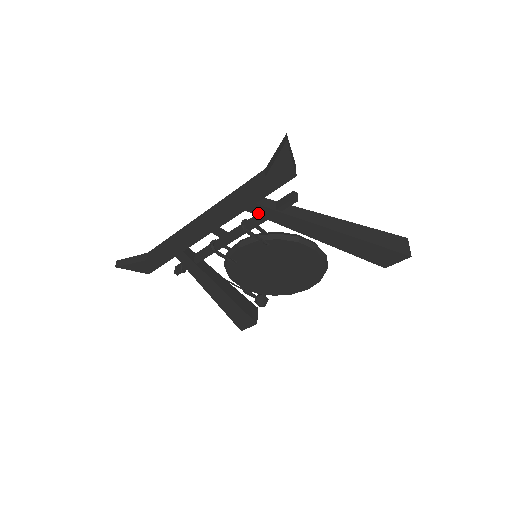
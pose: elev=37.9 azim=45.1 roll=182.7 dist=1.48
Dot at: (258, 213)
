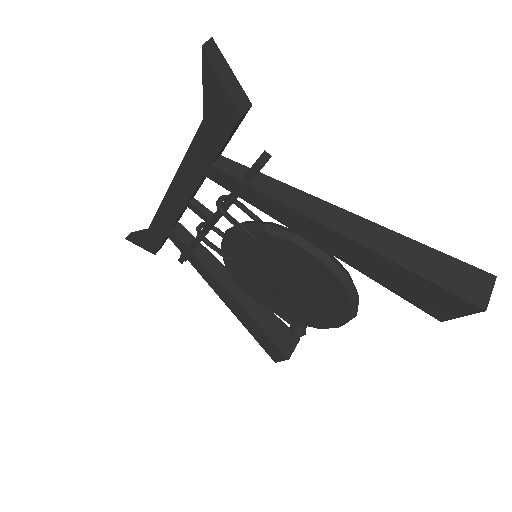
Dot at: (221, 182)
